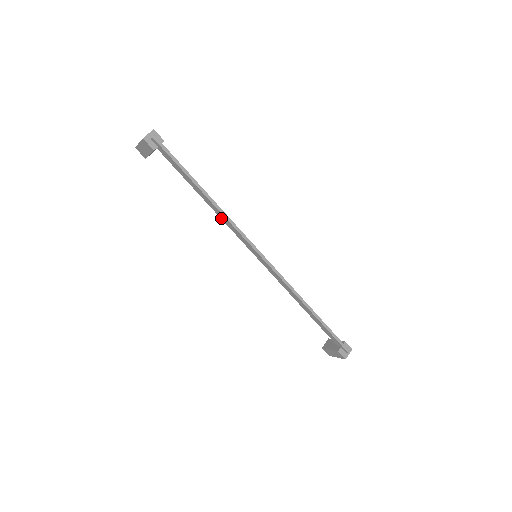
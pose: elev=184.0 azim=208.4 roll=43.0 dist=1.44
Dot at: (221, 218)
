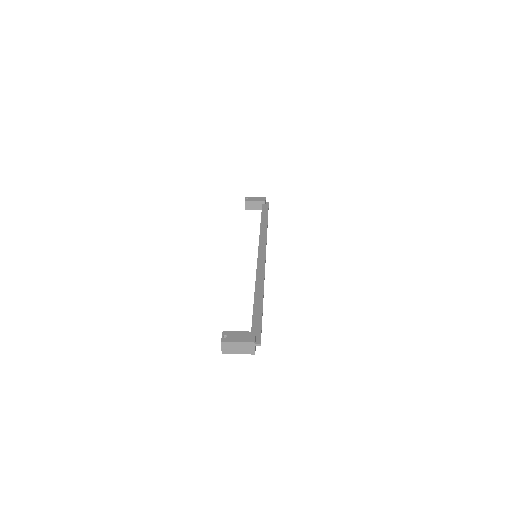
Dot at: (256, 283)
